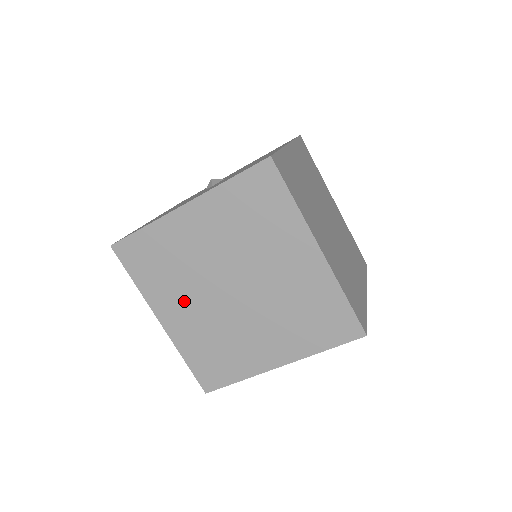
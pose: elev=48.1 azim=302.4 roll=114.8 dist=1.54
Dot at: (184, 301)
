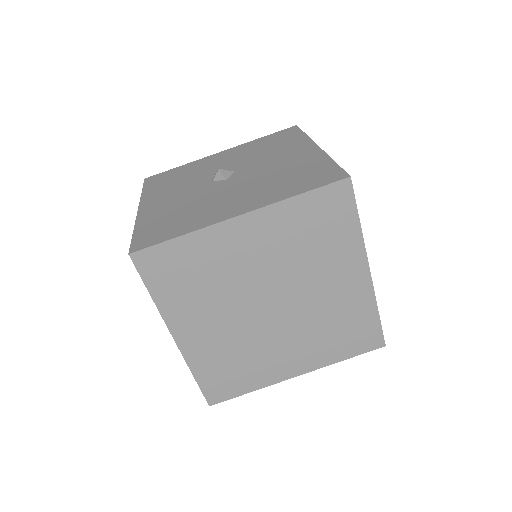
Dot at: (210, 317)
